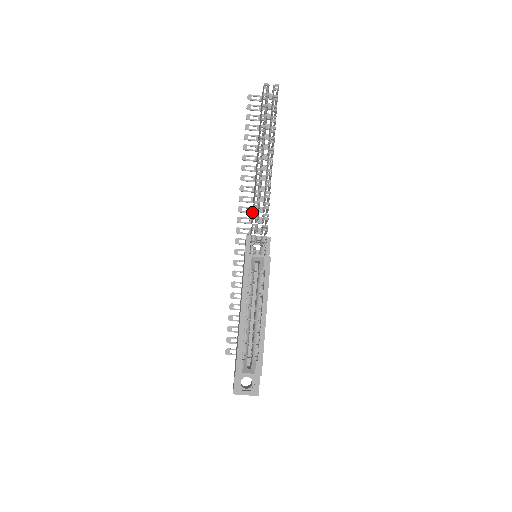
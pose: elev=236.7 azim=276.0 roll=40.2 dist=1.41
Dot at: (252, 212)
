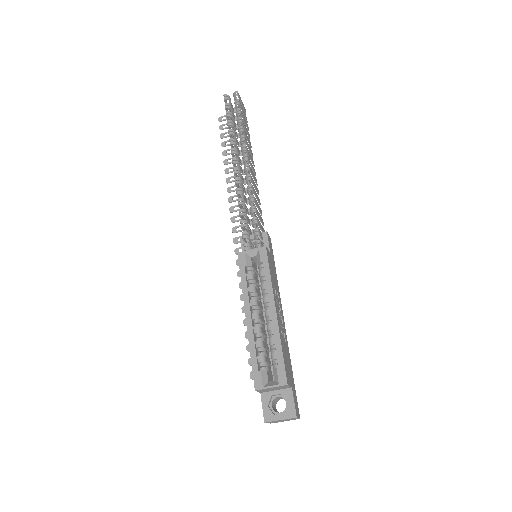
Dot at: (244, 217)
